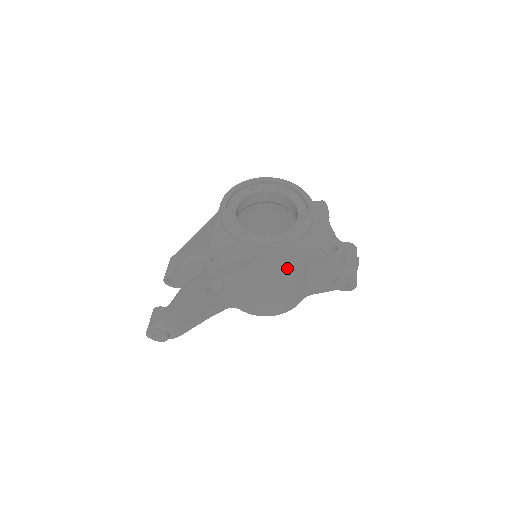
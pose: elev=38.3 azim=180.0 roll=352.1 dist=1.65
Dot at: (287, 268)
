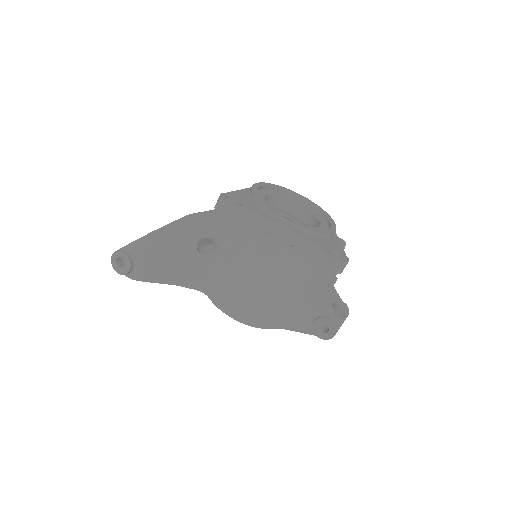
Dot at: (284, 259)
